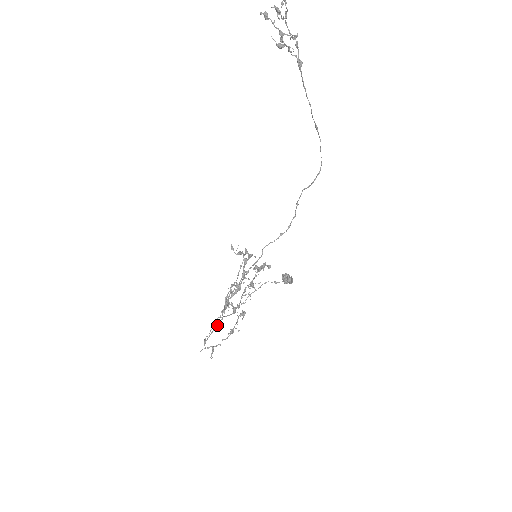
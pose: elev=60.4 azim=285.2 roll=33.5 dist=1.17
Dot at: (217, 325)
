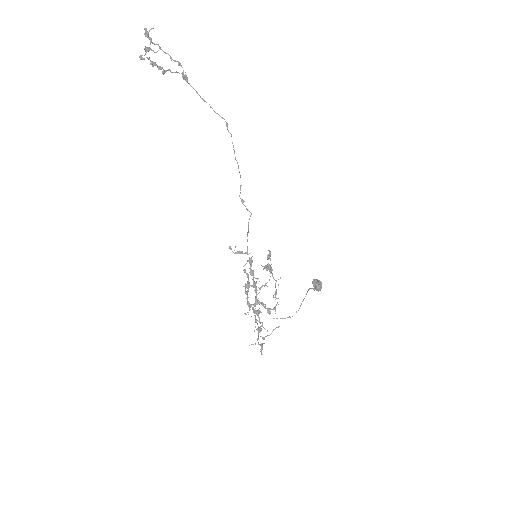
Dot at: (256, 322)
